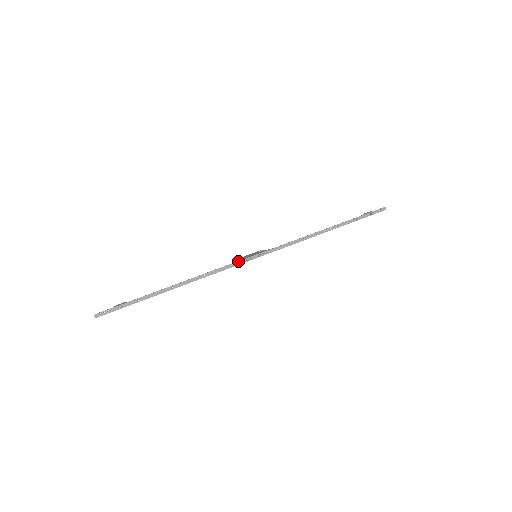
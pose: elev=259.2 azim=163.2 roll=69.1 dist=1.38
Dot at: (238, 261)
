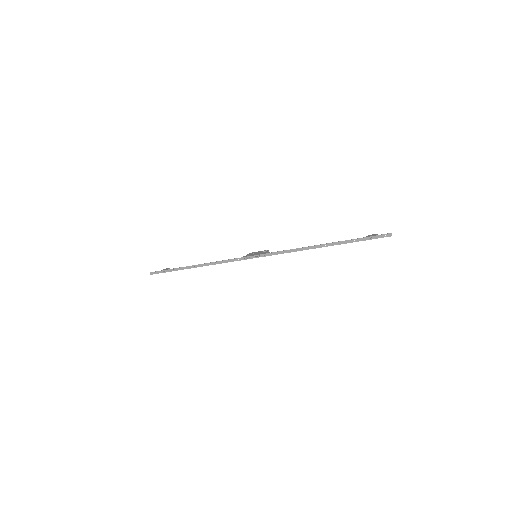
Dot at: occluded
